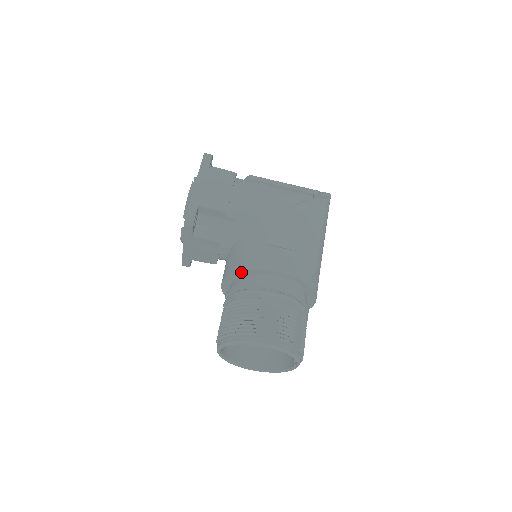
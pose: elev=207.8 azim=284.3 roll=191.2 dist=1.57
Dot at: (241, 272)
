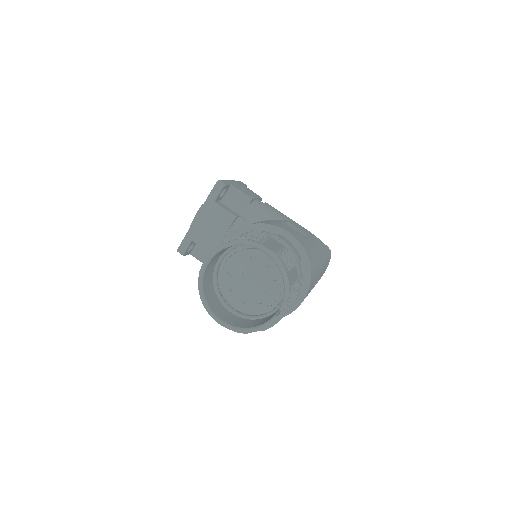
Dot at: (252, 226)
